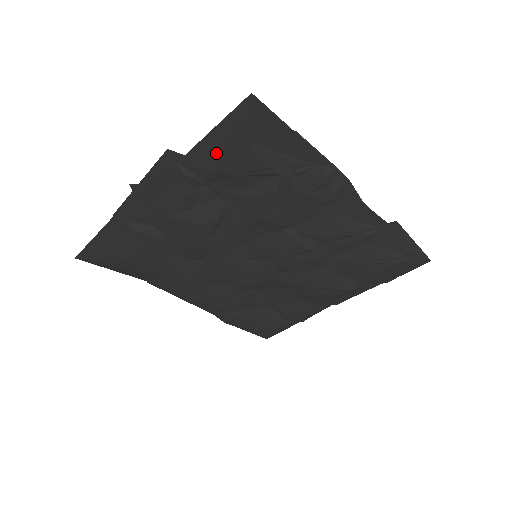
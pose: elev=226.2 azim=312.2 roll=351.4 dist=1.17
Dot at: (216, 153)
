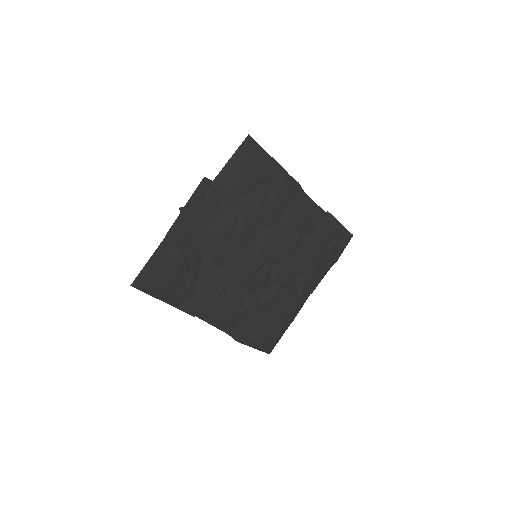
Dot at: (232, 173)
